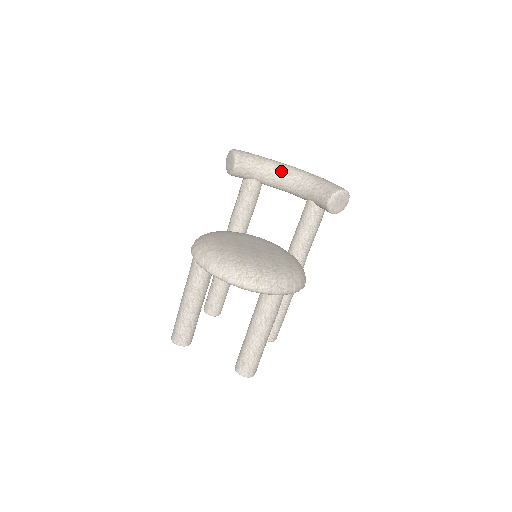
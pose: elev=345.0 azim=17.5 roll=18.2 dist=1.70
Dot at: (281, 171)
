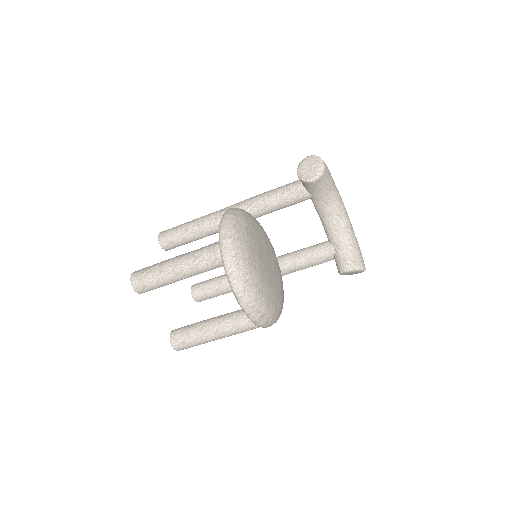
Dot at: (336, 207)
